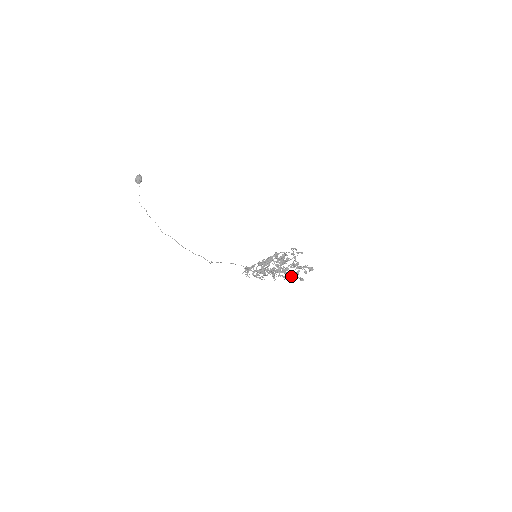
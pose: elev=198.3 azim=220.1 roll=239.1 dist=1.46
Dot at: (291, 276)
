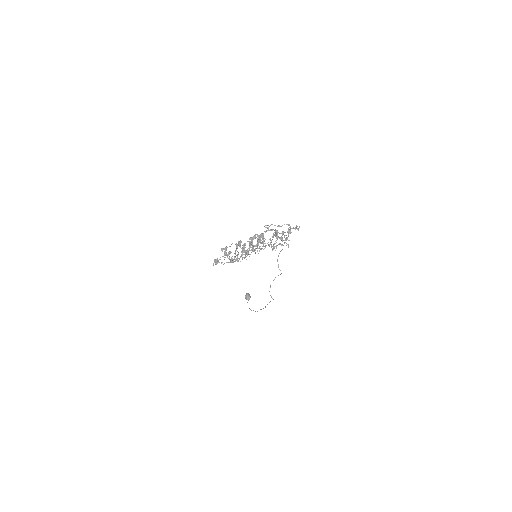
Dot at: occluded
